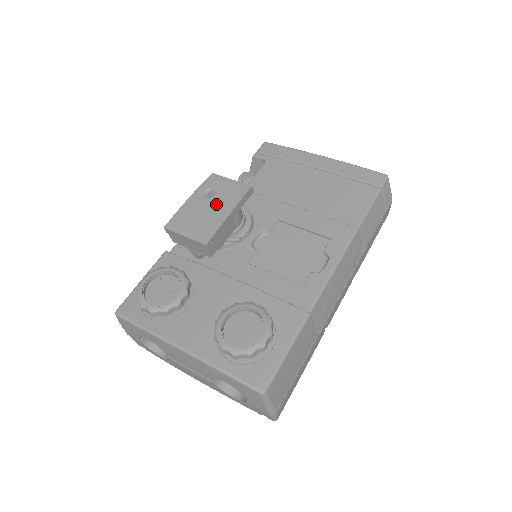
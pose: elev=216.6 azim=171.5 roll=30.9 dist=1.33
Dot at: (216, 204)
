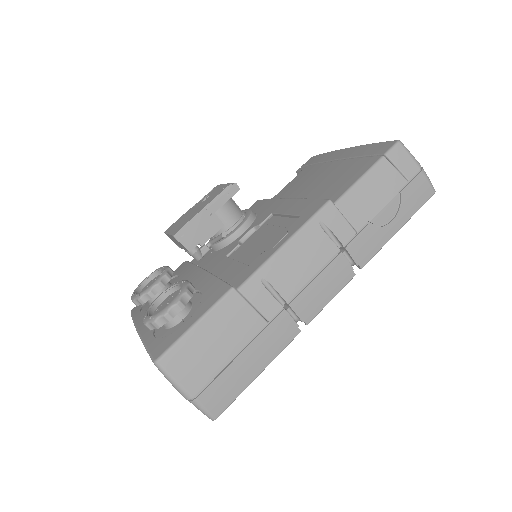
Dot at: (202, 204)
